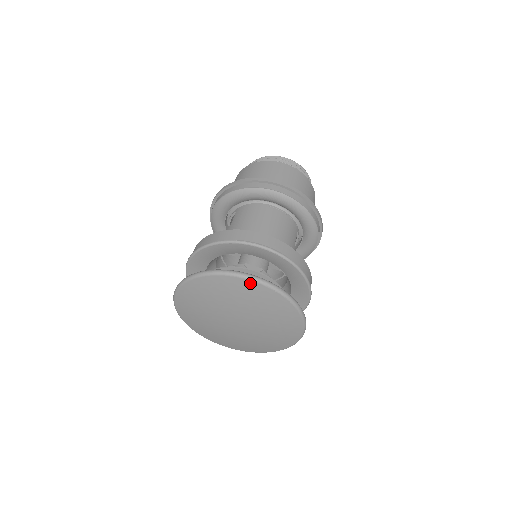
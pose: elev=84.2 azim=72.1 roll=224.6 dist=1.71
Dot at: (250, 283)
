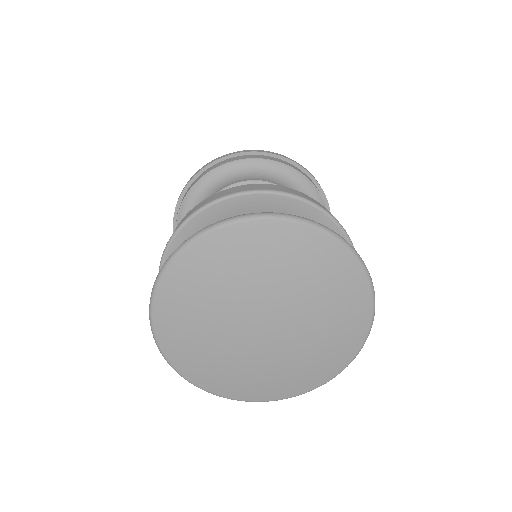
Dot at: (252, 226)
